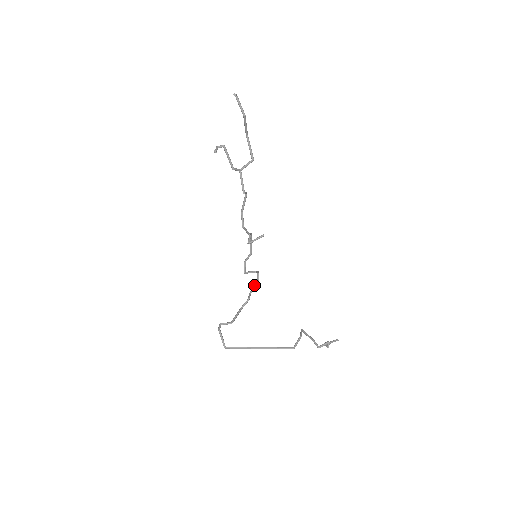
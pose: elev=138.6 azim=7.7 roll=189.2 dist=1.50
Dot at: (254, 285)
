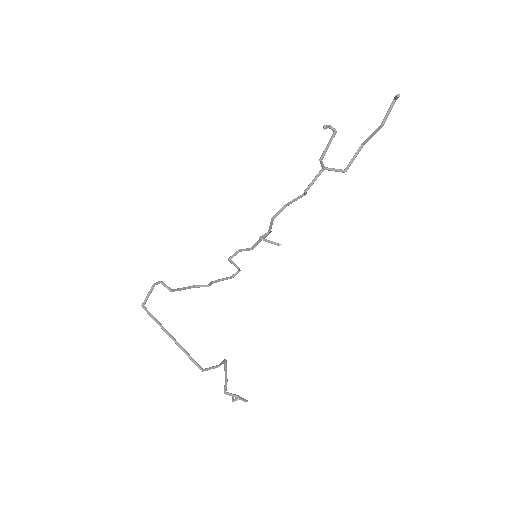
Dot at: (224, 278)
